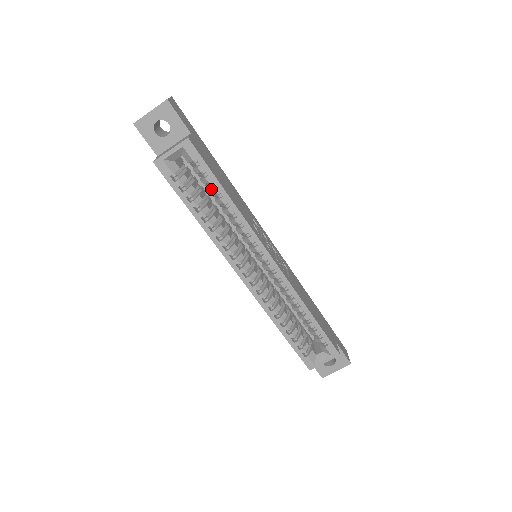
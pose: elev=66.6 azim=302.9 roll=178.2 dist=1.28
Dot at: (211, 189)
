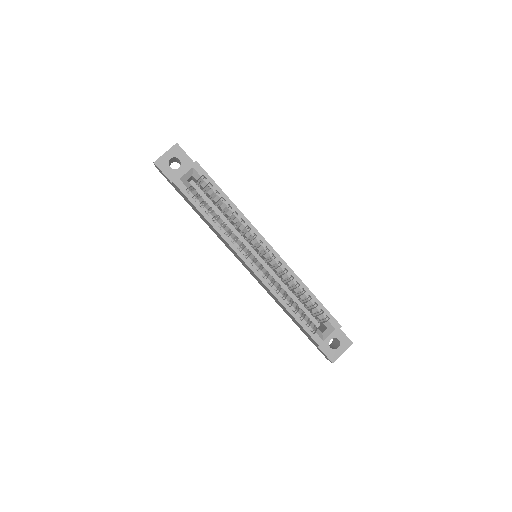
Dot at: (216, 197)
